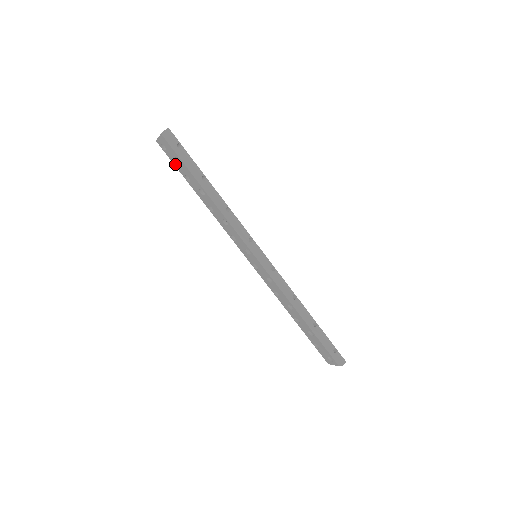
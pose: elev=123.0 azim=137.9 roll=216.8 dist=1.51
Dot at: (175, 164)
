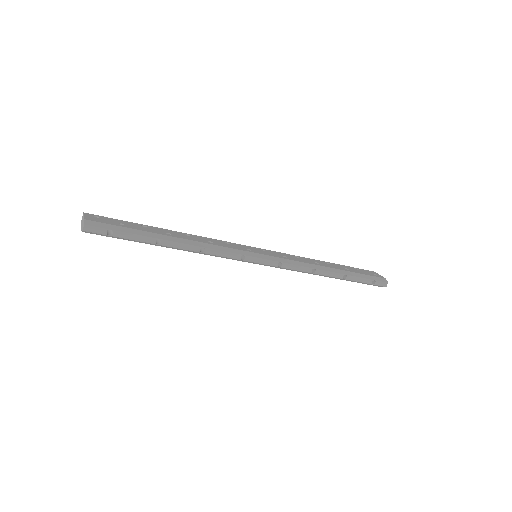
Dot at: occluded
